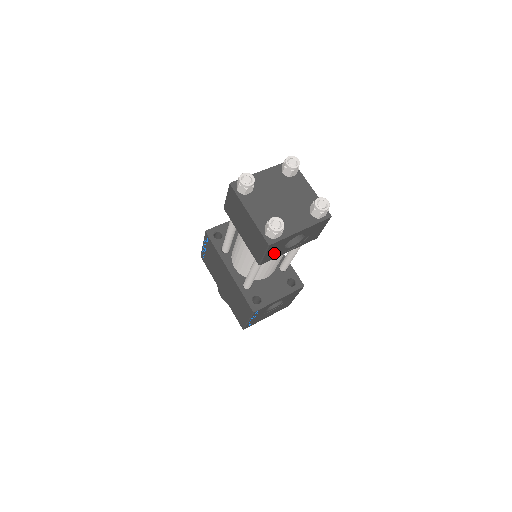
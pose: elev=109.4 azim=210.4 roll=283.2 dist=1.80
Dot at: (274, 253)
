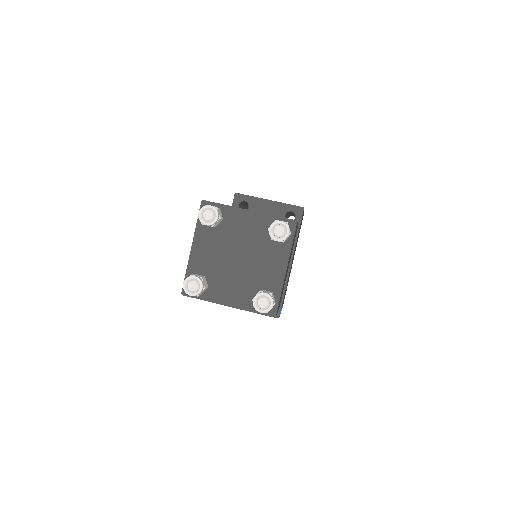
Dot at: occluded
